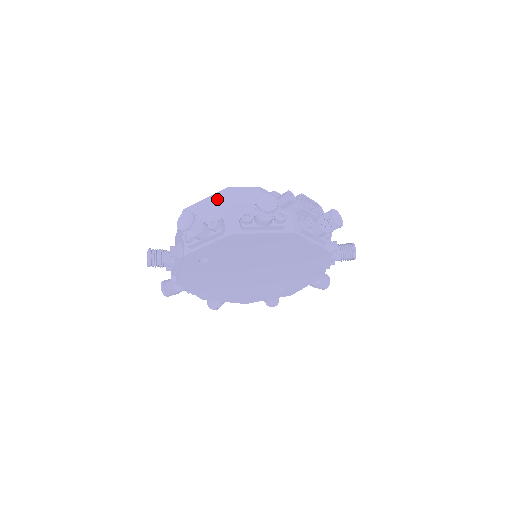
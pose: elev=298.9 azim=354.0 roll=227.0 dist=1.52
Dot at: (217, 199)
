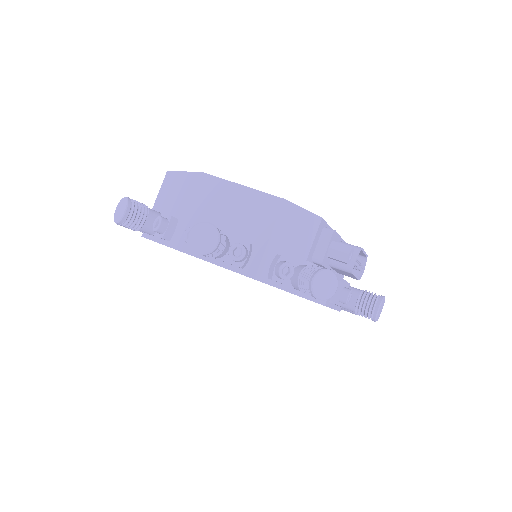
Dot at: (260, 204)
